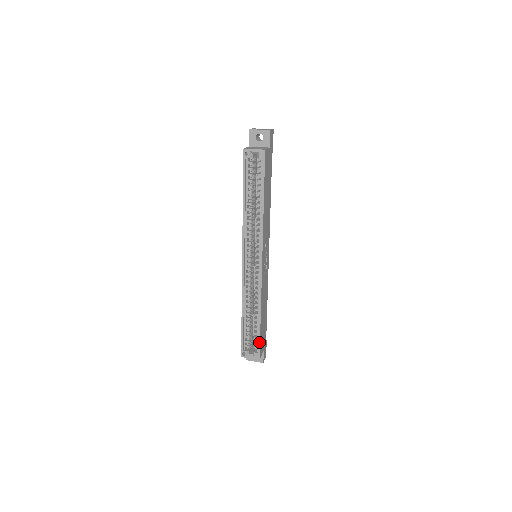
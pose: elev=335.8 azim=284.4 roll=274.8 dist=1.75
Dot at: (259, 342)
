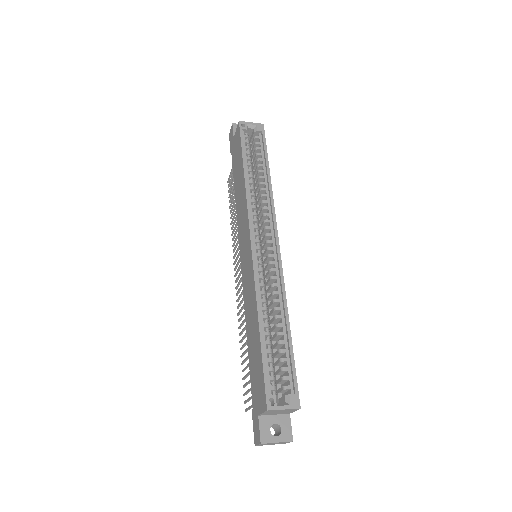
Dot at: (294, 371)
